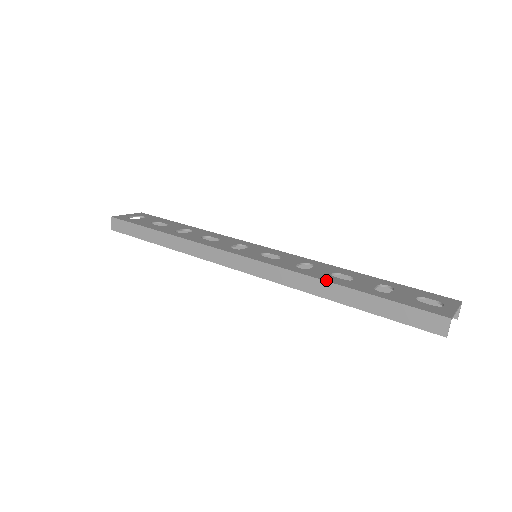
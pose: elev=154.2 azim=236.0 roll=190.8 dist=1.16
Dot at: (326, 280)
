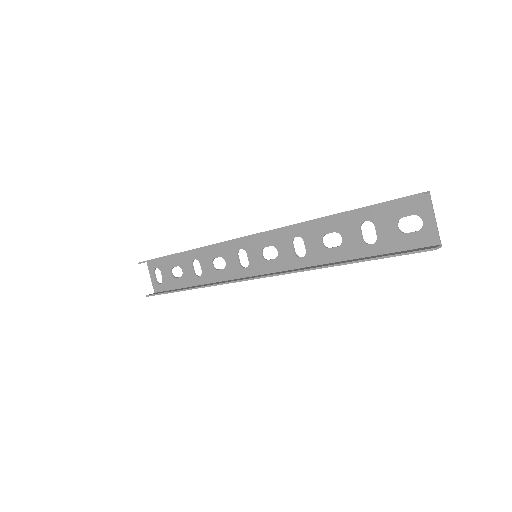
Dot at: (322, 219)
